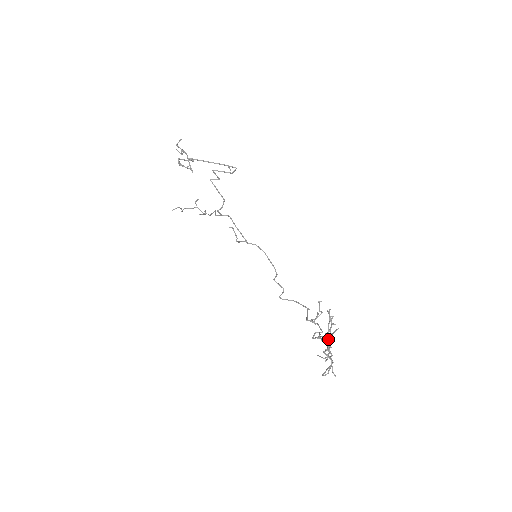
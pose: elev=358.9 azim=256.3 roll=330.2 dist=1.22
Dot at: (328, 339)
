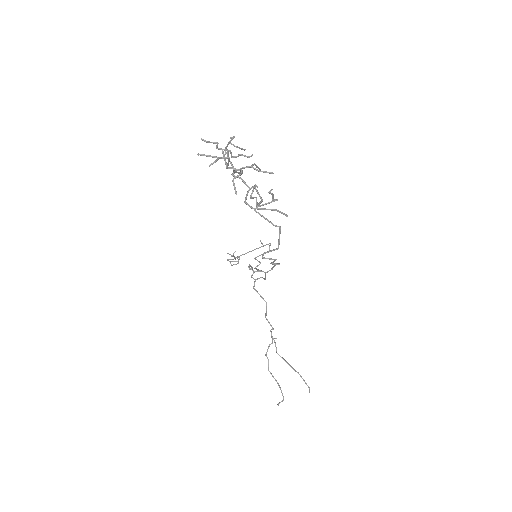
Dot at: occluded
